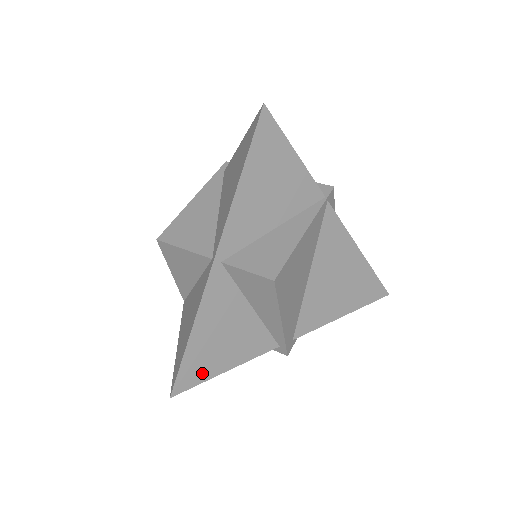
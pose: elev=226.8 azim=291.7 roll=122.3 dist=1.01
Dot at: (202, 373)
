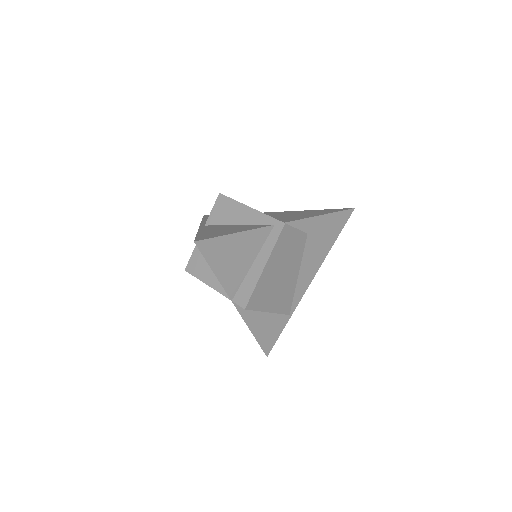
Dot at: (215, 236)
